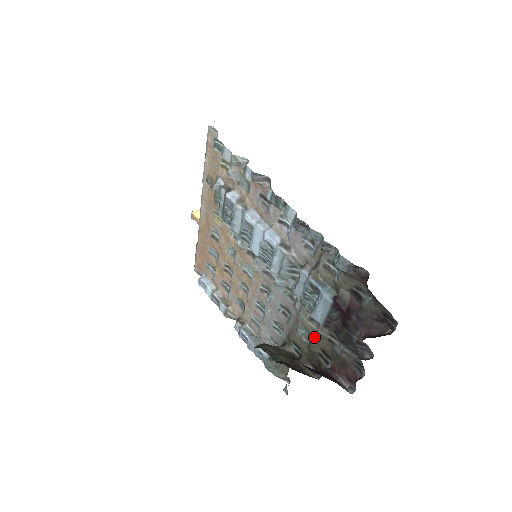
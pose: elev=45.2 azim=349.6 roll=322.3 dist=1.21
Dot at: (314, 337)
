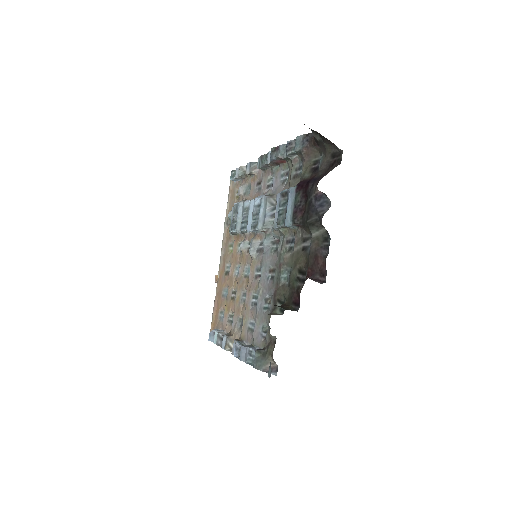
Dot at: (292, 264)
